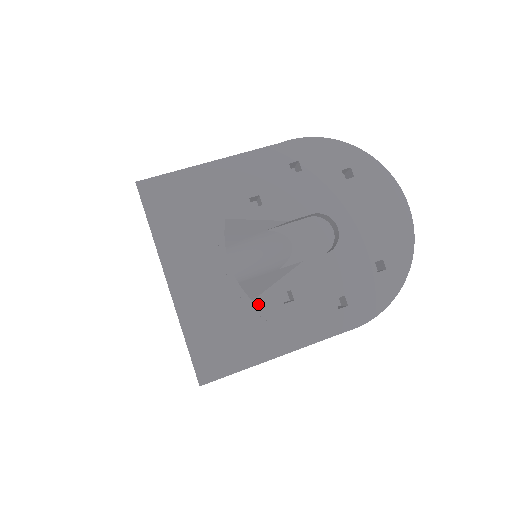
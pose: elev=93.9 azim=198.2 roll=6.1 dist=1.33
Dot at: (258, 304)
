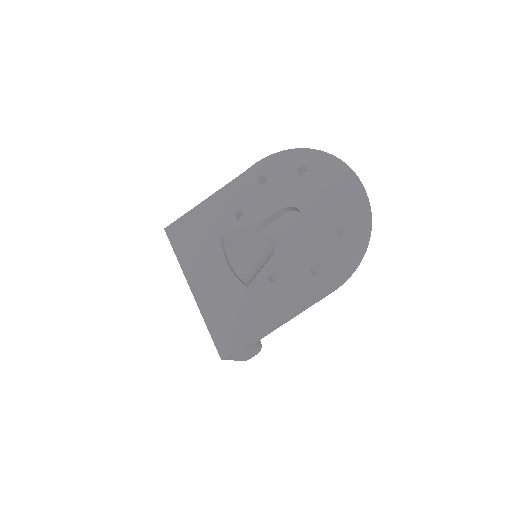
Dot at: (252, 288)
